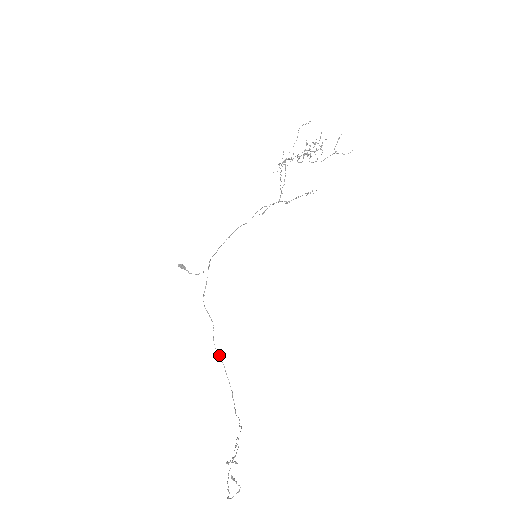
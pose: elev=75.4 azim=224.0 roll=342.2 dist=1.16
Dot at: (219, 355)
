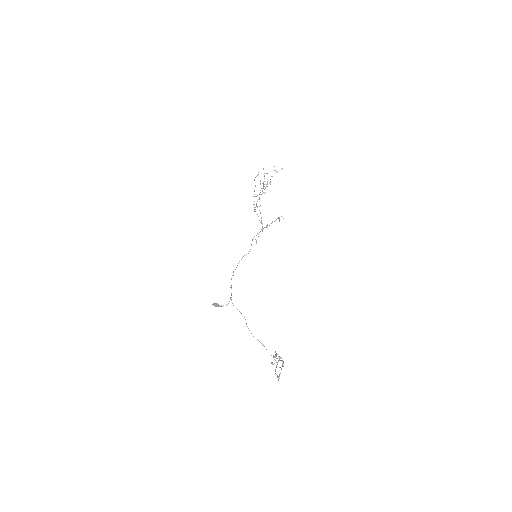
Dot at: occluded
